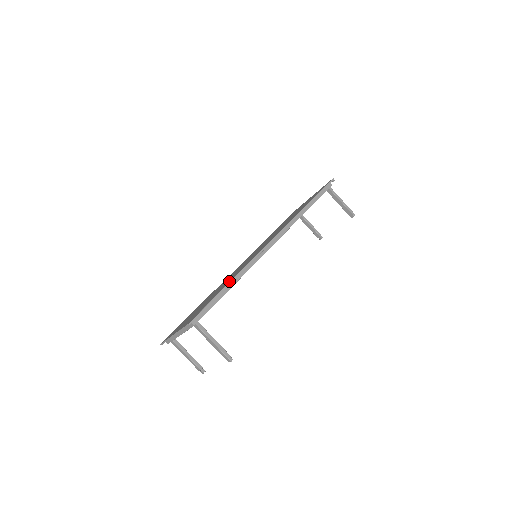
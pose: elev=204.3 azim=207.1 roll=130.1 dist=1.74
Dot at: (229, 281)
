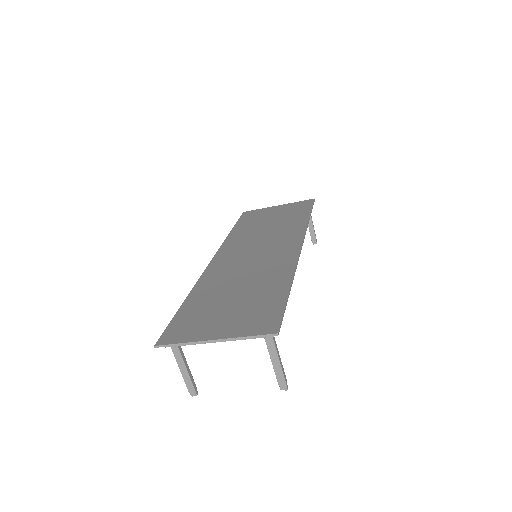
Dot at: (280, 284)
